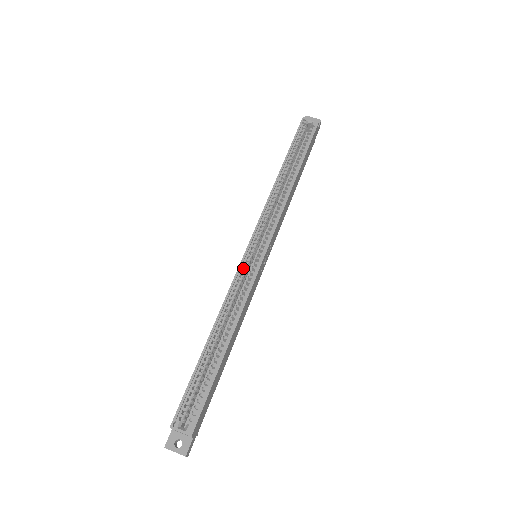
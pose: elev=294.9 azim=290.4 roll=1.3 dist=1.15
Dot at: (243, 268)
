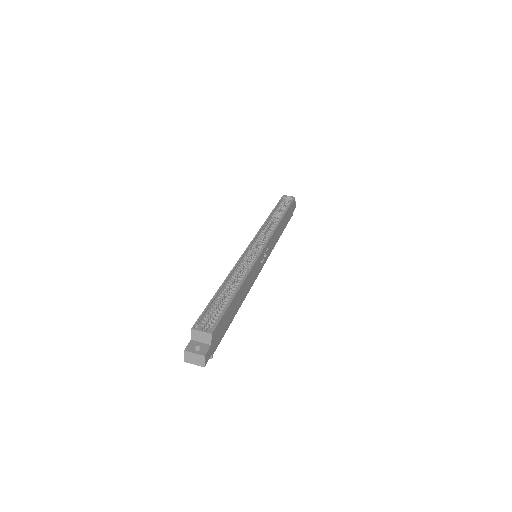
Dot at: (248, 254)
